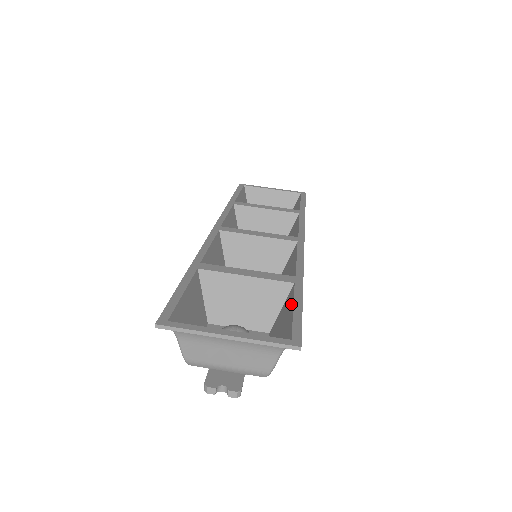
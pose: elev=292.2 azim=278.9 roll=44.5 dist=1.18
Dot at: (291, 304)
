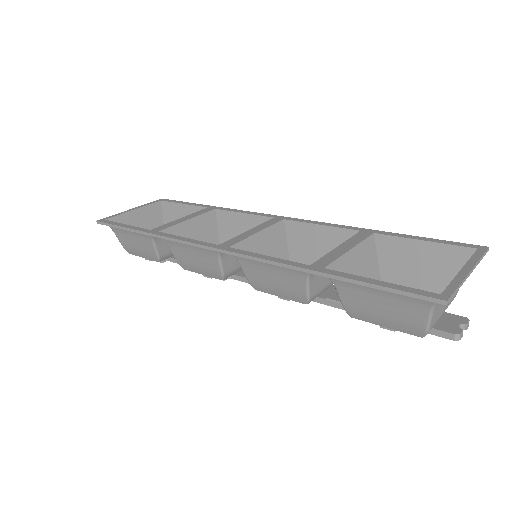
Dot at: (407, 242)
